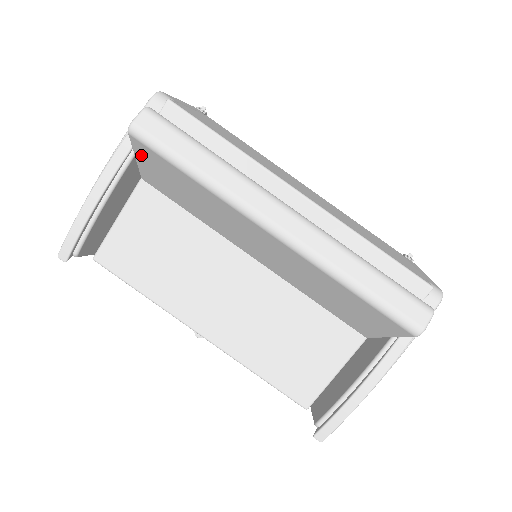
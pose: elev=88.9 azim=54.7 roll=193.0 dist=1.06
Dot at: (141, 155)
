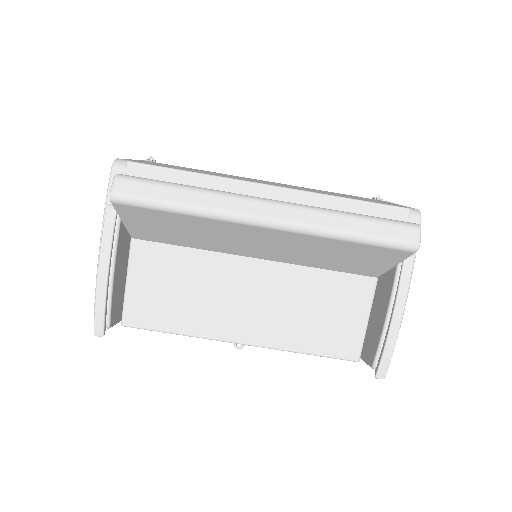
Dot at: (127, 216)
